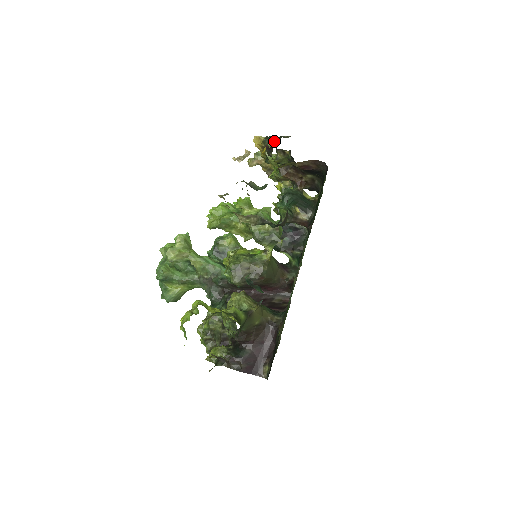
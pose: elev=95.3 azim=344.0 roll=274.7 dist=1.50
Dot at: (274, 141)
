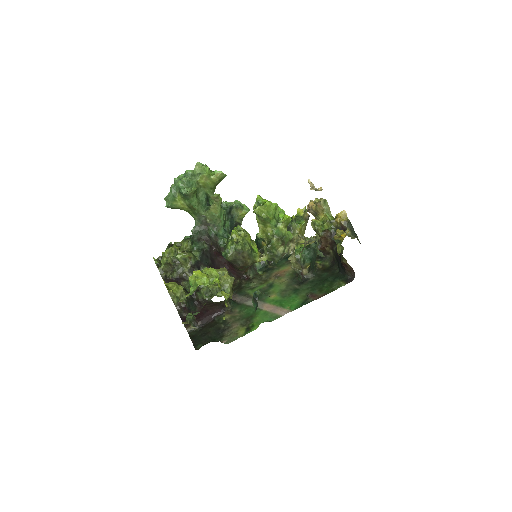
Dot at: (351, 232)
